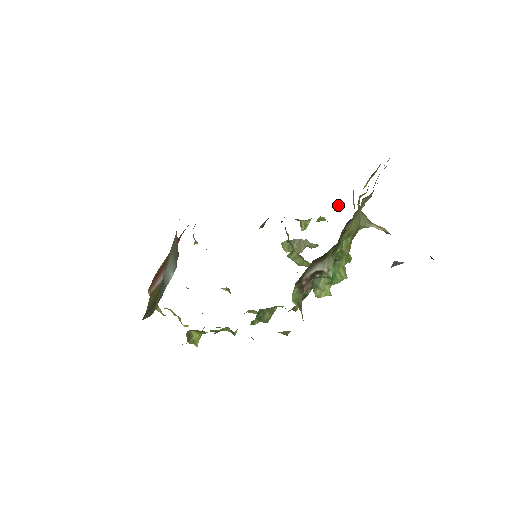
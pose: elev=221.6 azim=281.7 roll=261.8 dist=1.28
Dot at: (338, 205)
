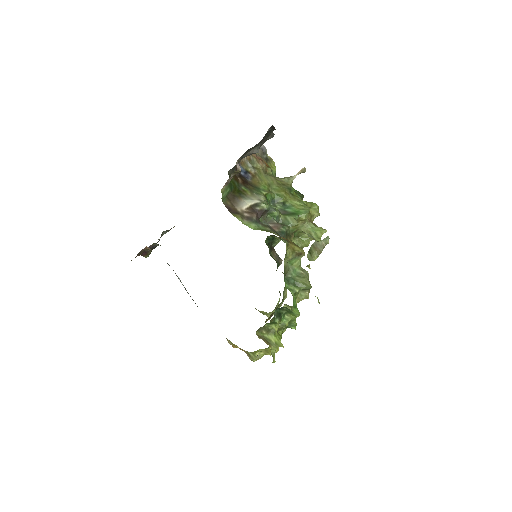
Dot at: occluded
